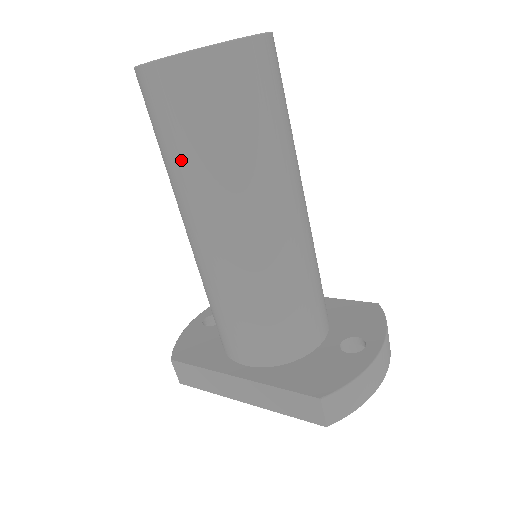
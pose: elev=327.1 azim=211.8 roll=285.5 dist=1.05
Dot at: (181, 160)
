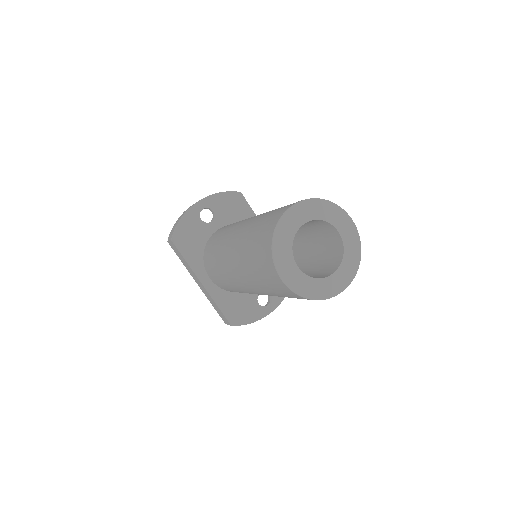
Dot at: (254, 277)
